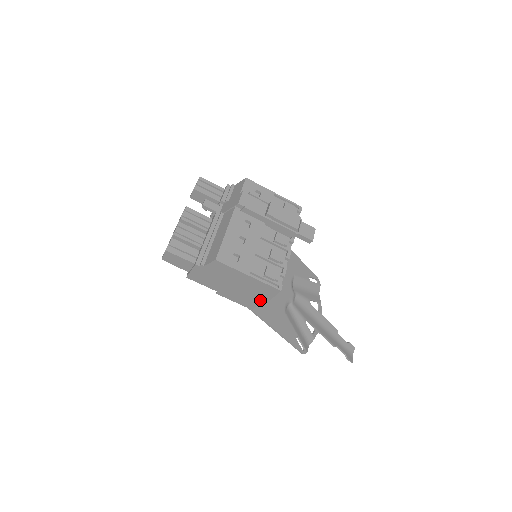
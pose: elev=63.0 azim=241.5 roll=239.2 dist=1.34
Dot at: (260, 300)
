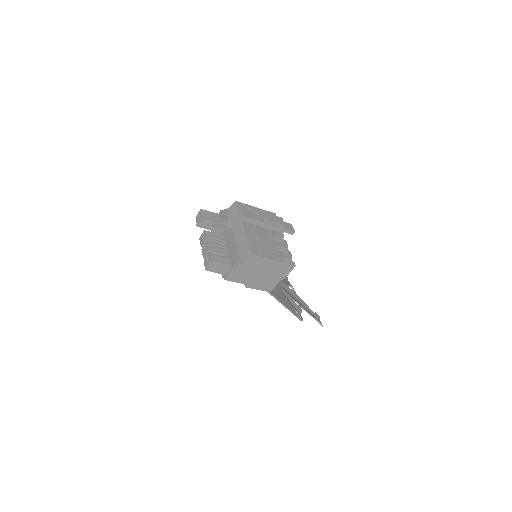
Dot at: (279, 280)
